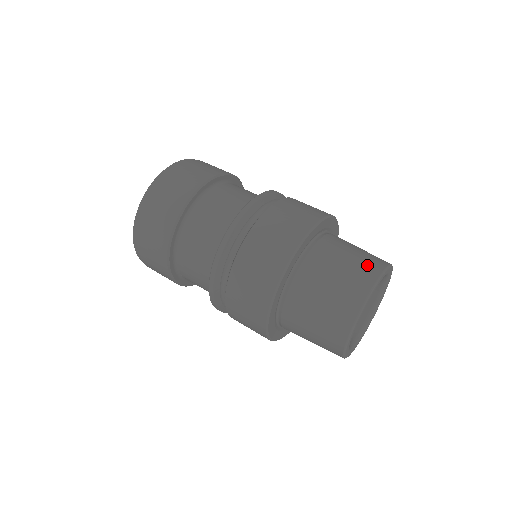
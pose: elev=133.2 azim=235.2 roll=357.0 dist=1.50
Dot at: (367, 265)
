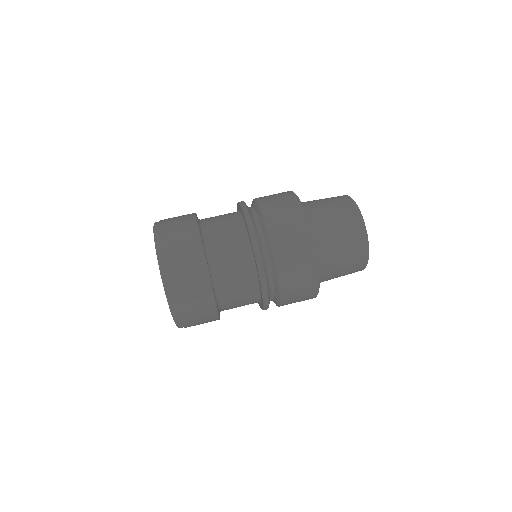
Dot at: (342, 201)
